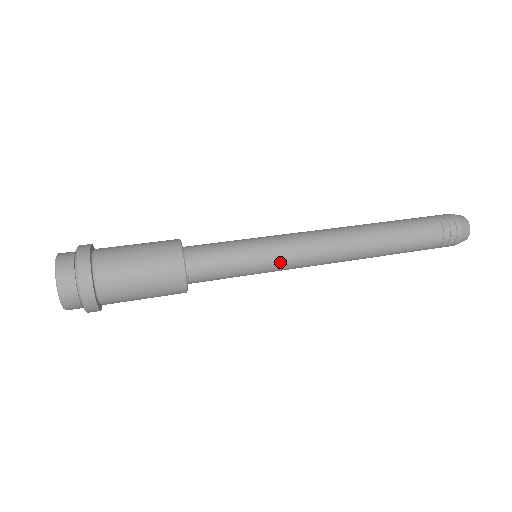
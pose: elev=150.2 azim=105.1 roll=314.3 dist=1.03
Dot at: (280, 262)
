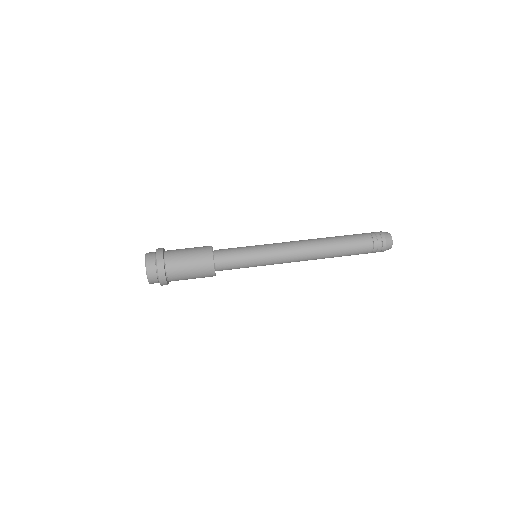
Dot at: (269, 263)
